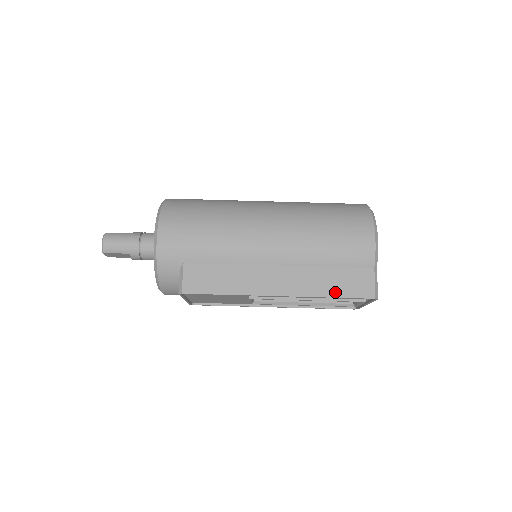
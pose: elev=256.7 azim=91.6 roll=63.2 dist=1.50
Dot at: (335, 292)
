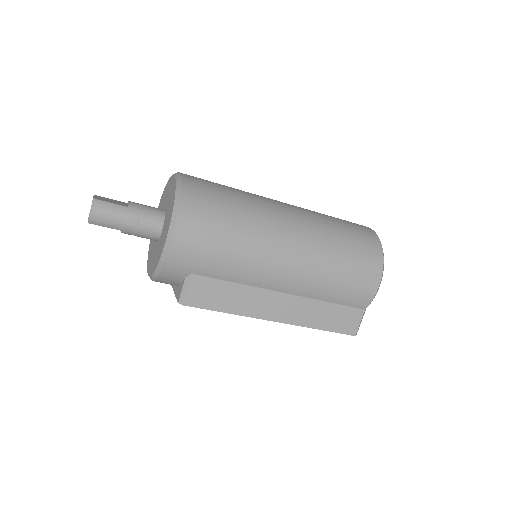
Dot at: (325, 326)
